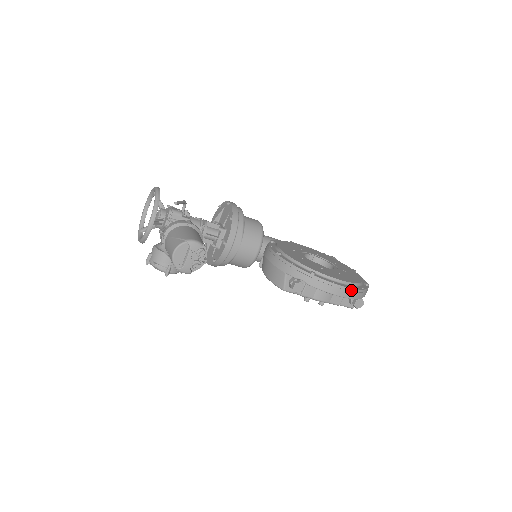
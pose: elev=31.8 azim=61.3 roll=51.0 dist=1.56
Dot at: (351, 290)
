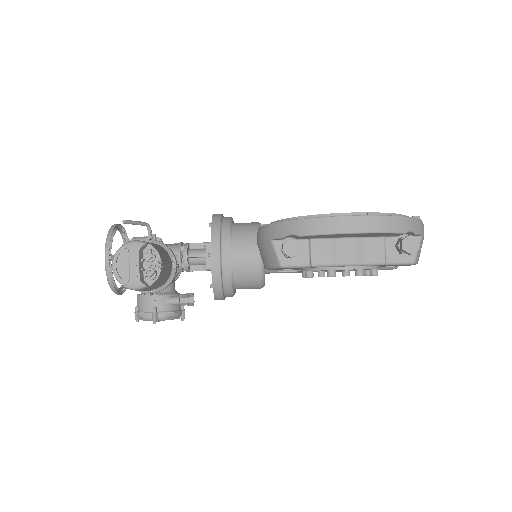
Dot at: (372, 218)
